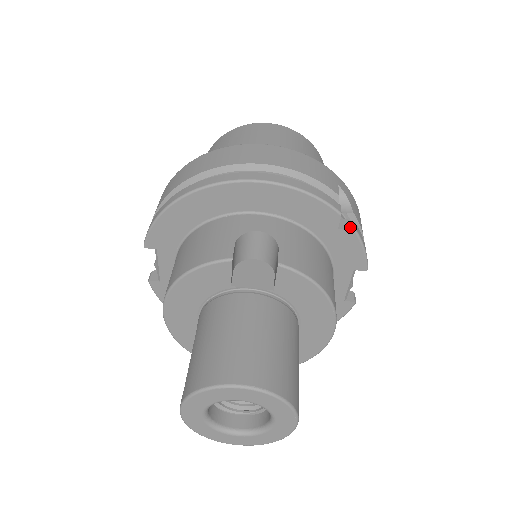
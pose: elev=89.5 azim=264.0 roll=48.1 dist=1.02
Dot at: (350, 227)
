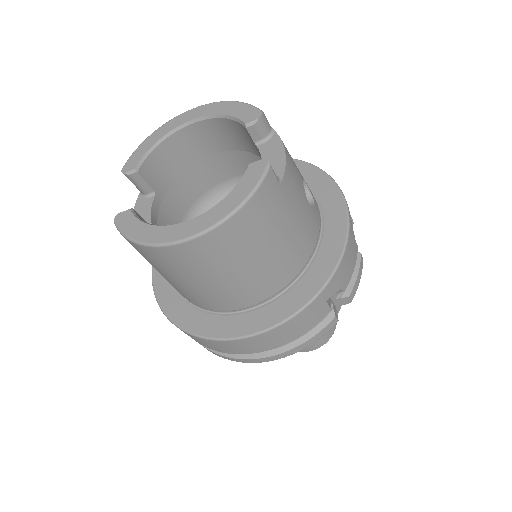
Dot at: (346, 303)
